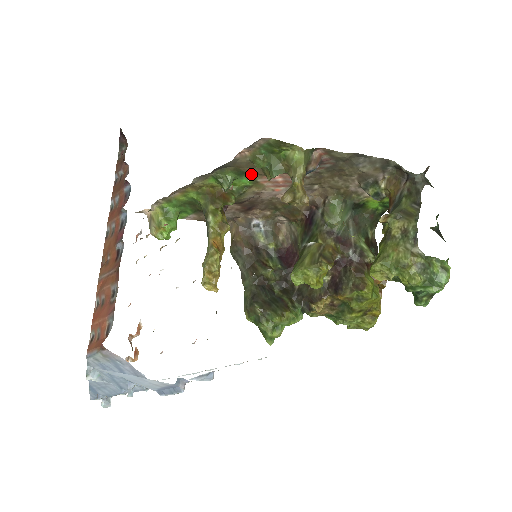
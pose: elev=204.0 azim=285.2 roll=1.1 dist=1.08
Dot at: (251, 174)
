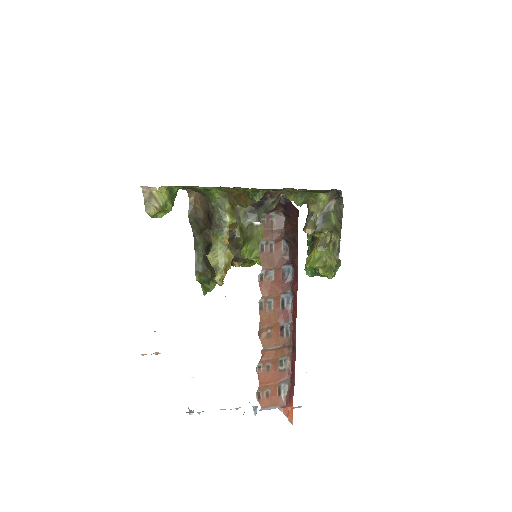
Dot at: occluded
